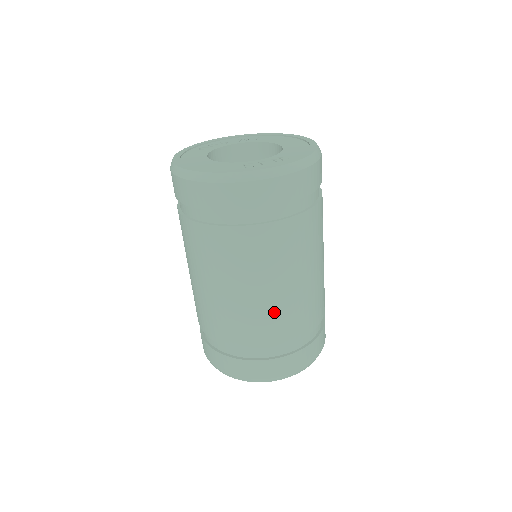
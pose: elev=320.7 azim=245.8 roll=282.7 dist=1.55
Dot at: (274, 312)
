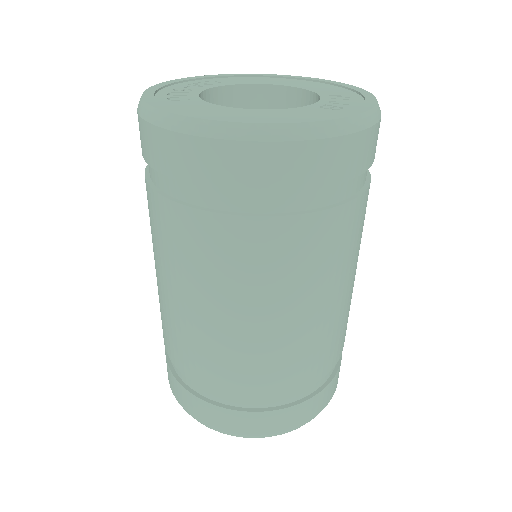
Dot at: (346, 314)
